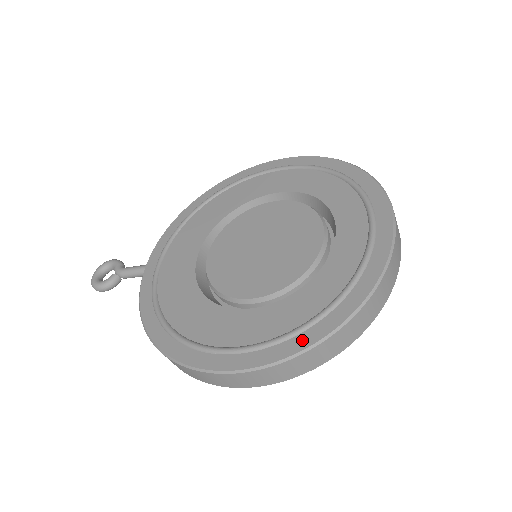
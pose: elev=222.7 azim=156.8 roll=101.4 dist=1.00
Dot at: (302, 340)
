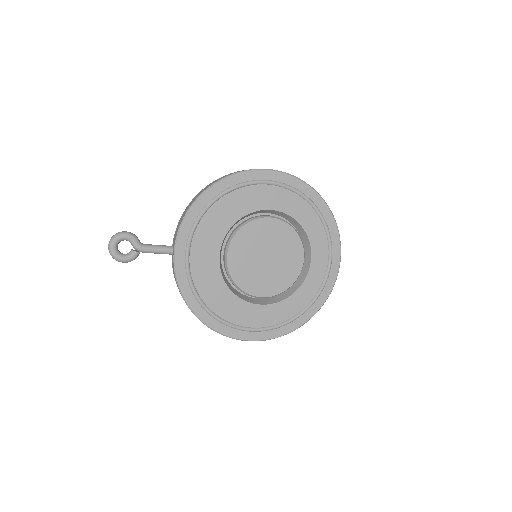
Dot at: (292, 326)
